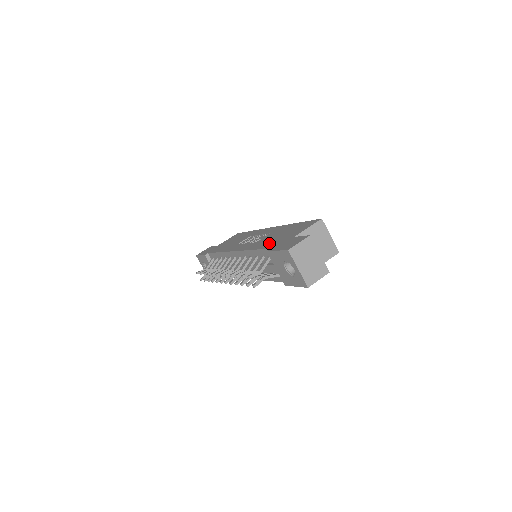
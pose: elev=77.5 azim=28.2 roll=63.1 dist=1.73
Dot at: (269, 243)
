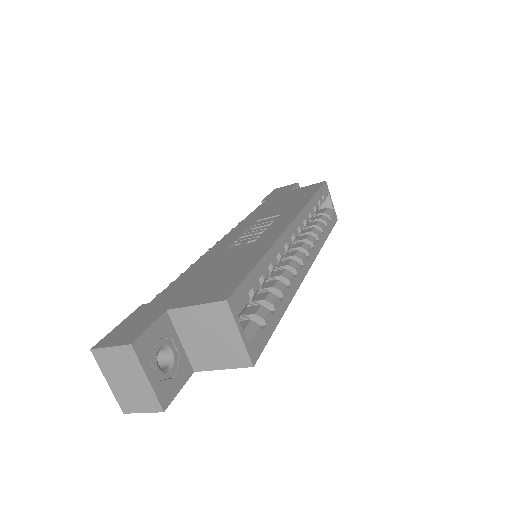
Dot at: (186, 280)
